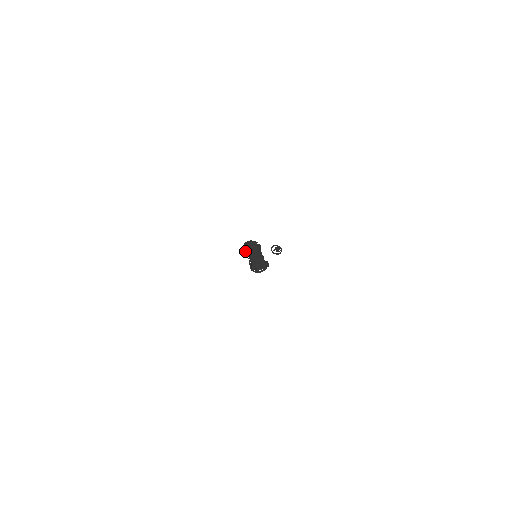
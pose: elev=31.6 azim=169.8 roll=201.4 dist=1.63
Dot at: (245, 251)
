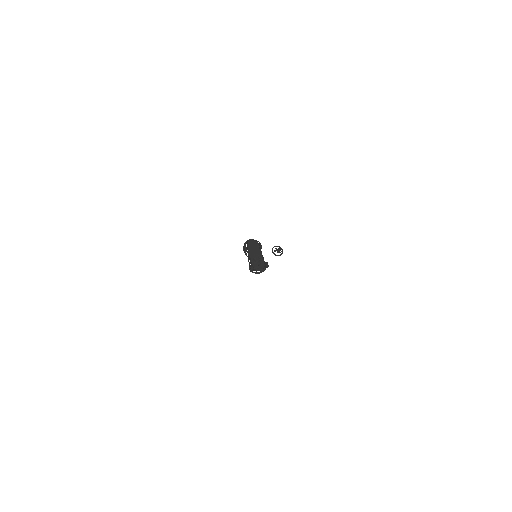
Dot at: (245, 250)
